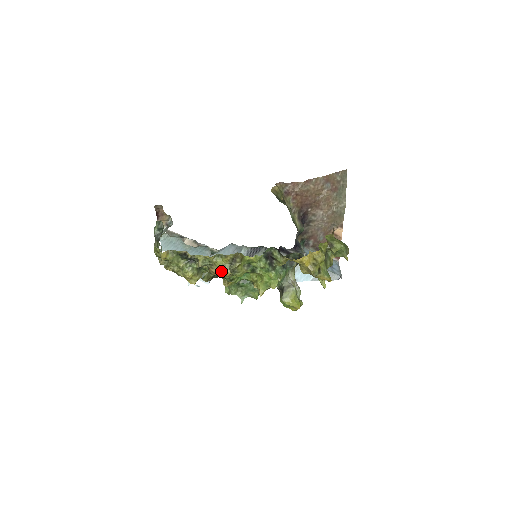
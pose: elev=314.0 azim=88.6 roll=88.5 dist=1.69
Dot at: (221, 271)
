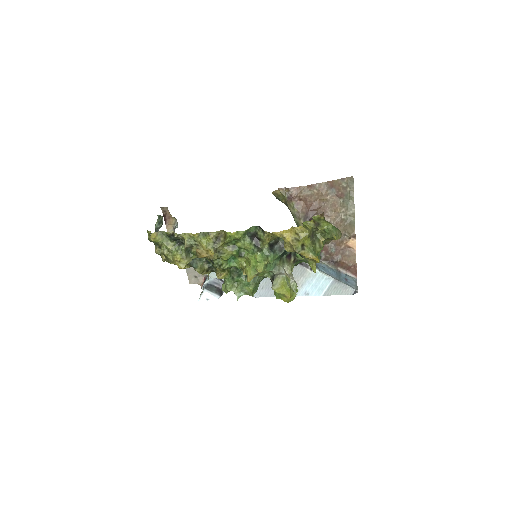
Dot at: (206, 251)
